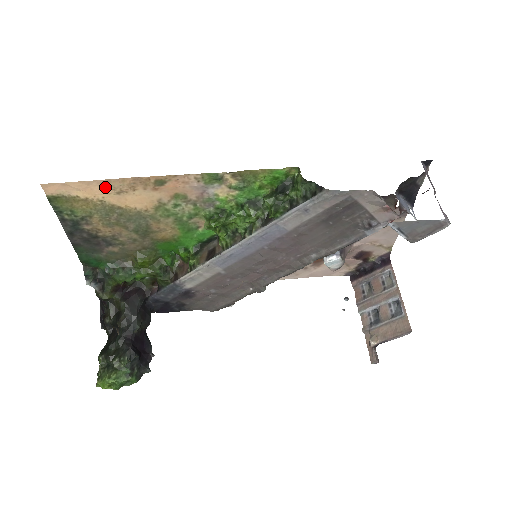
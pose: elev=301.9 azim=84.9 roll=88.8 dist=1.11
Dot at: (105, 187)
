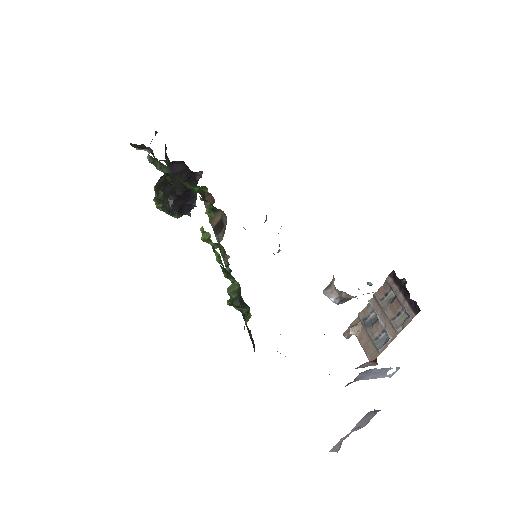
Dot at: occluded
